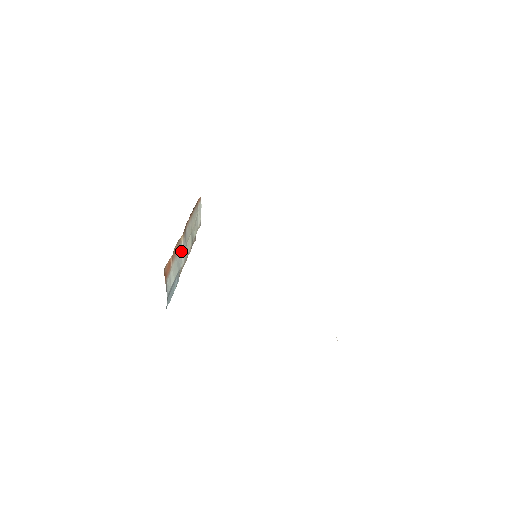
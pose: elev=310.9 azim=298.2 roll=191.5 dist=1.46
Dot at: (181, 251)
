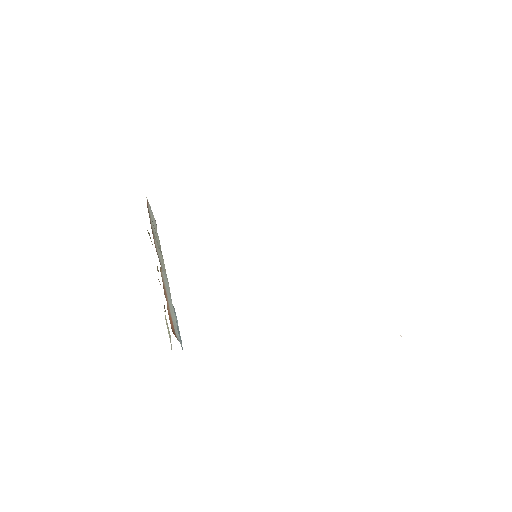
Dot at: occluded
